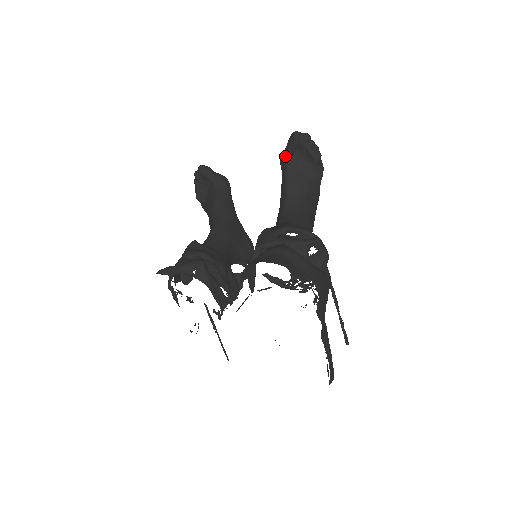
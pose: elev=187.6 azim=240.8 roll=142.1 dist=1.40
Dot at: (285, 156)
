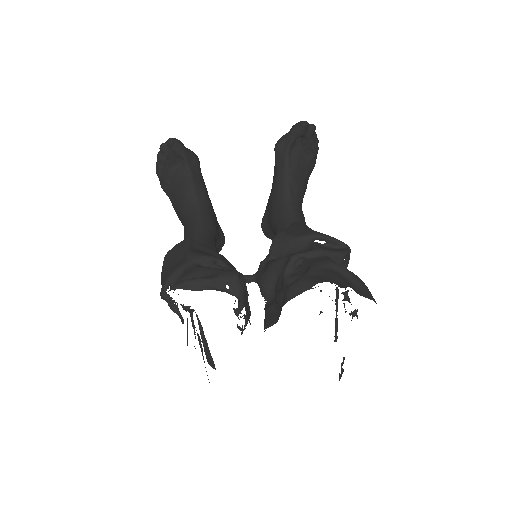
Dot at: (284, 145)
